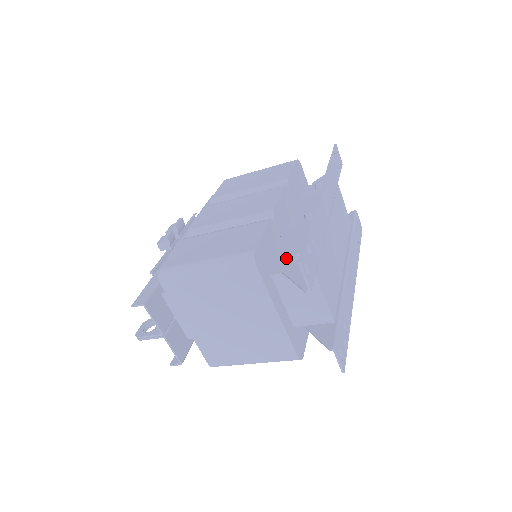
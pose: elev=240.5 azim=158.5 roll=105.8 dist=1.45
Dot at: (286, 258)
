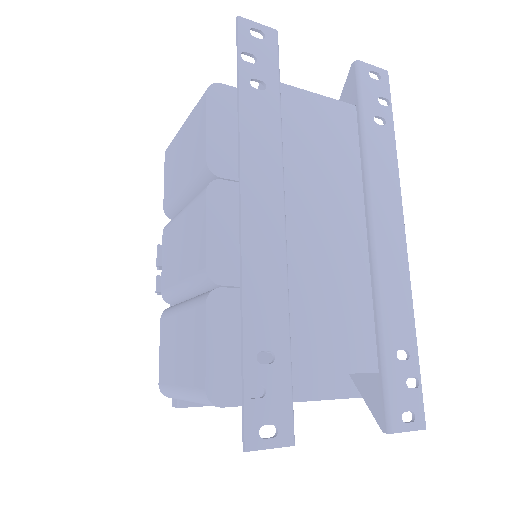
Dot at: occluded
